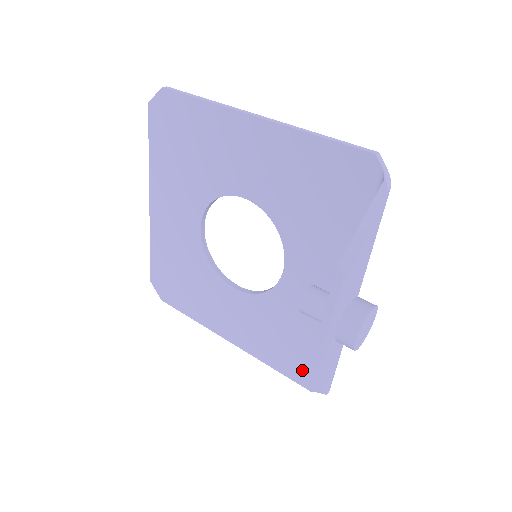
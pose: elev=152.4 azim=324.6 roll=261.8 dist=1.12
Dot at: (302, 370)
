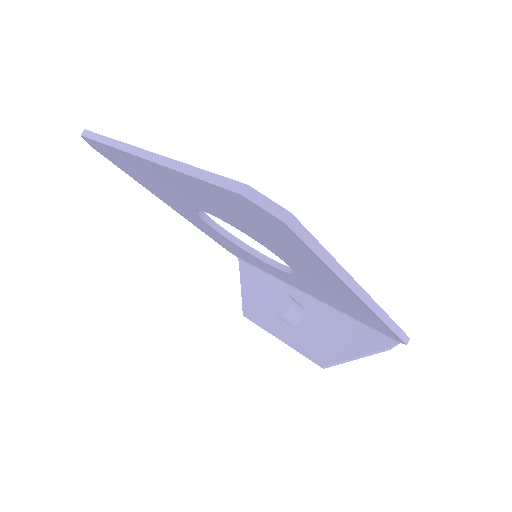
Dot at: (231, 251)
